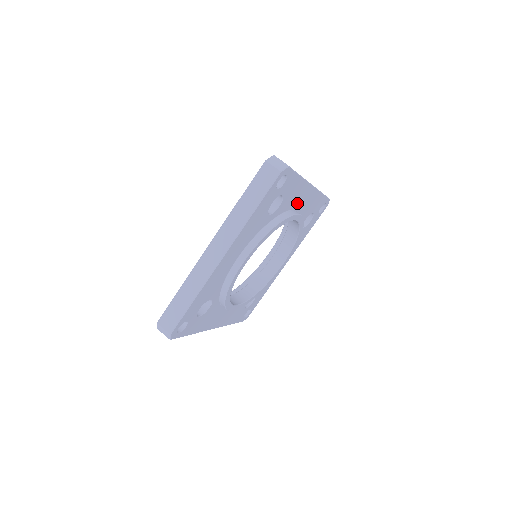
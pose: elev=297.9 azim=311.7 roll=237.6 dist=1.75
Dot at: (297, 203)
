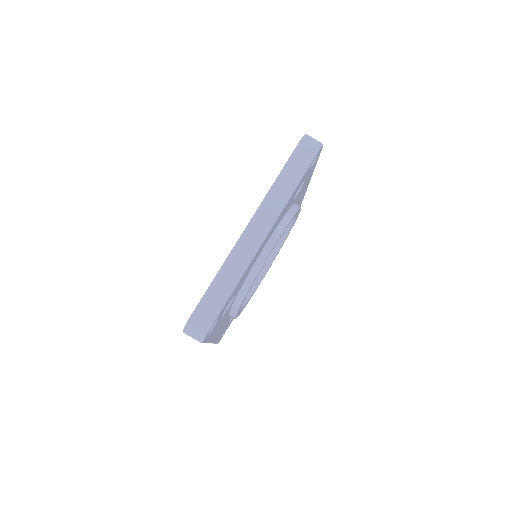
Dot at: occluded
